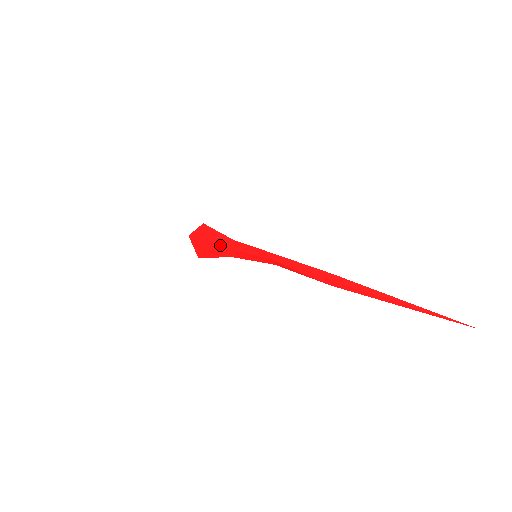
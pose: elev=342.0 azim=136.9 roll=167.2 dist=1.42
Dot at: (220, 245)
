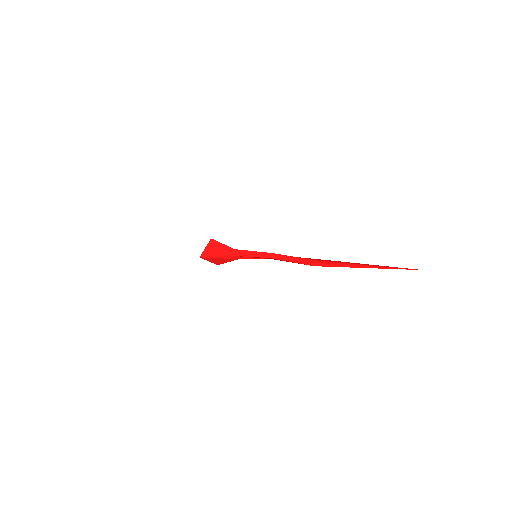
Dot at: occluded
